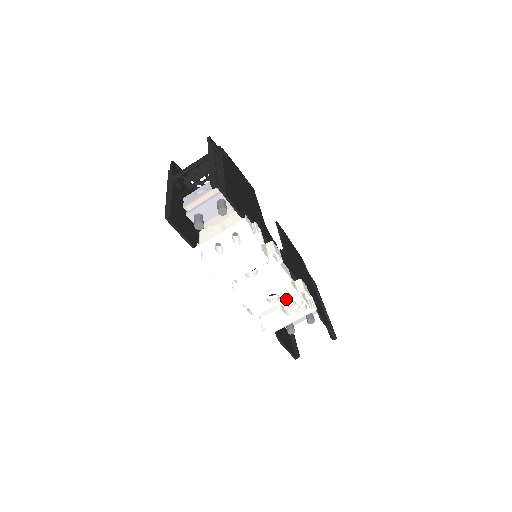
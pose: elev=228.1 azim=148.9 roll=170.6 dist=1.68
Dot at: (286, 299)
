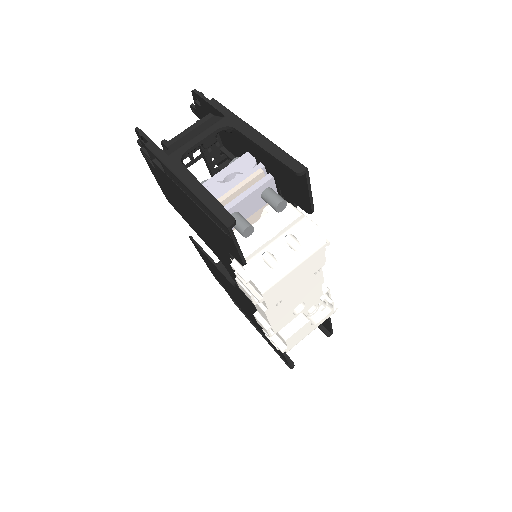
Dot at: (310, 305)
